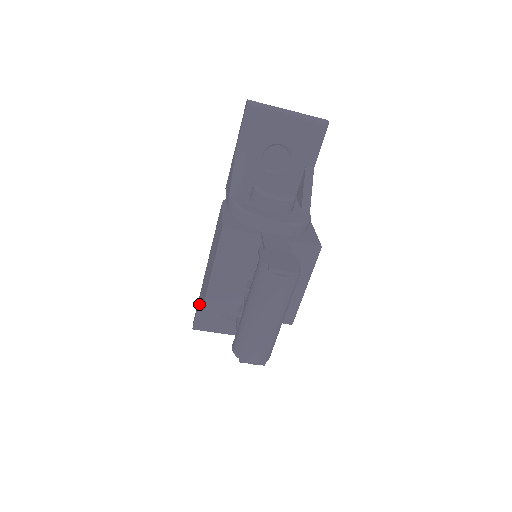
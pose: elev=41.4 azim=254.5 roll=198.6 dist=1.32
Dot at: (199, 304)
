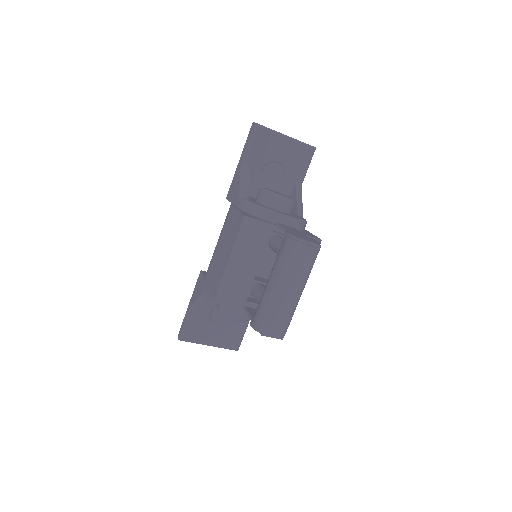
Dot at: (189, 312)
